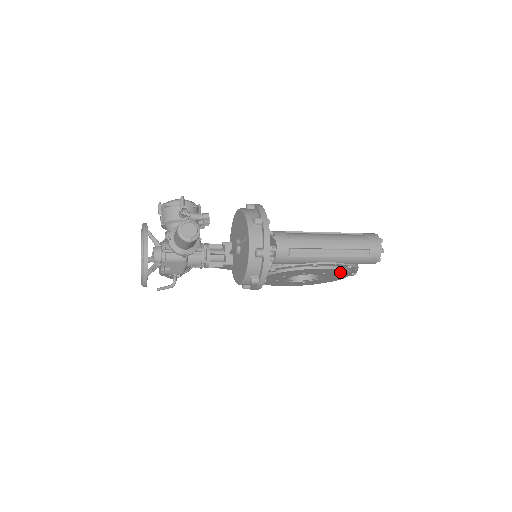
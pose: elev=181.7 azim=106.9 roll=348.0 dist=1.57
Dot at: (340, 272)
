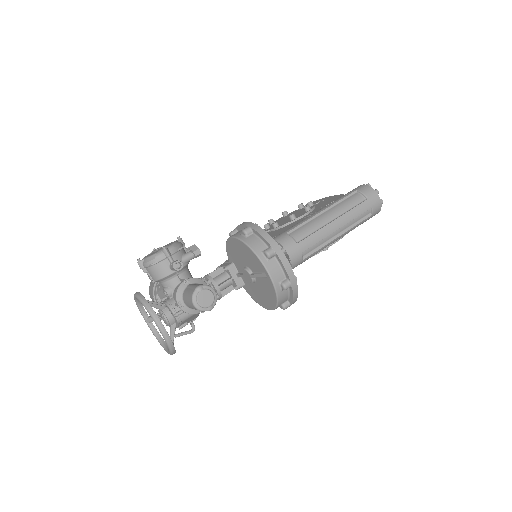
Dot at: occluded
